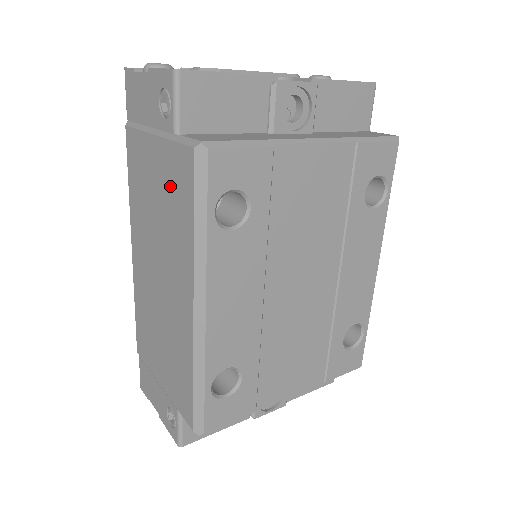
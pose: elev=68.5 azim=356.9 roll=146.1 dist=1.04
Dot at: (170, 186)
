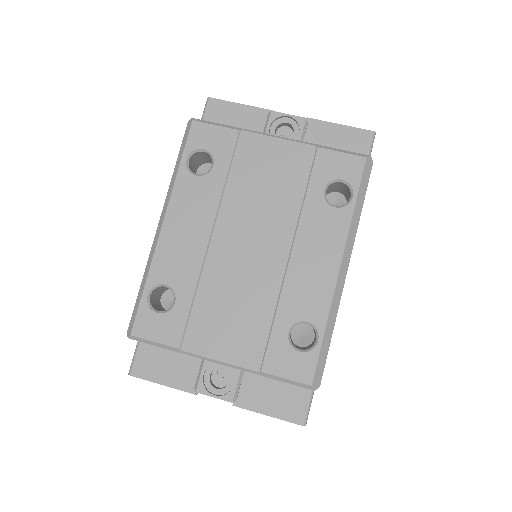
Dot at: occluded
